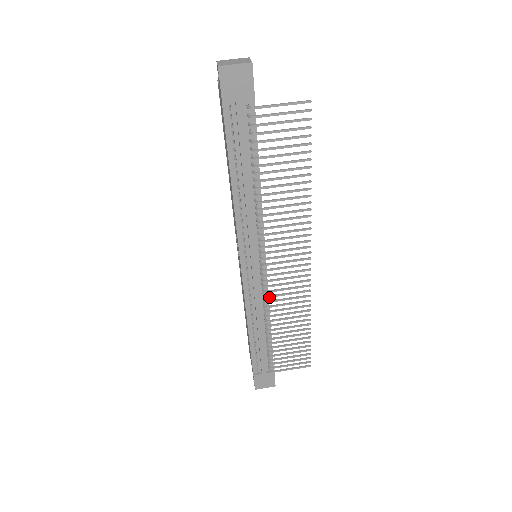
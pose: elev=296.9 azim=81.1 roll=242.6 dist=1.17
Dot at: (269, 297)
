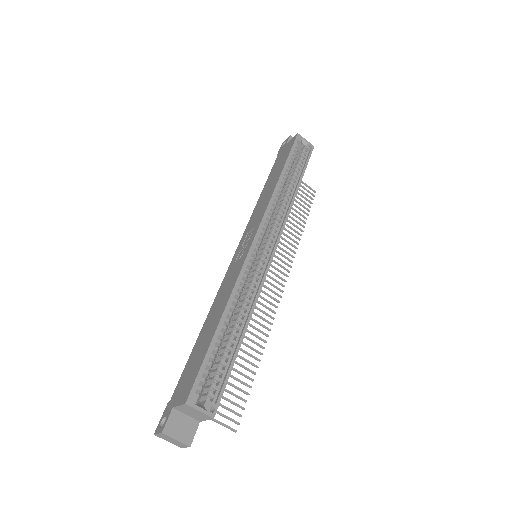
Dot at: occluded
